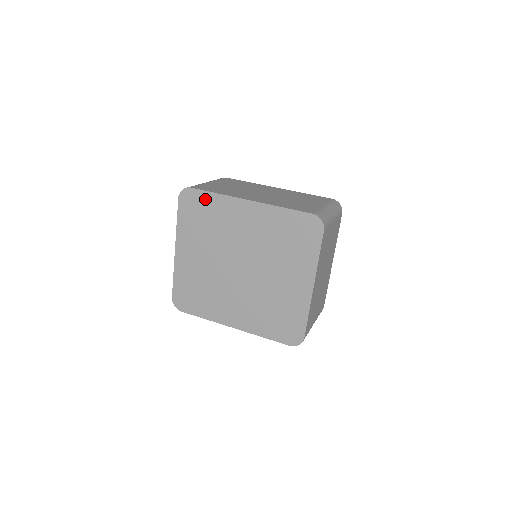
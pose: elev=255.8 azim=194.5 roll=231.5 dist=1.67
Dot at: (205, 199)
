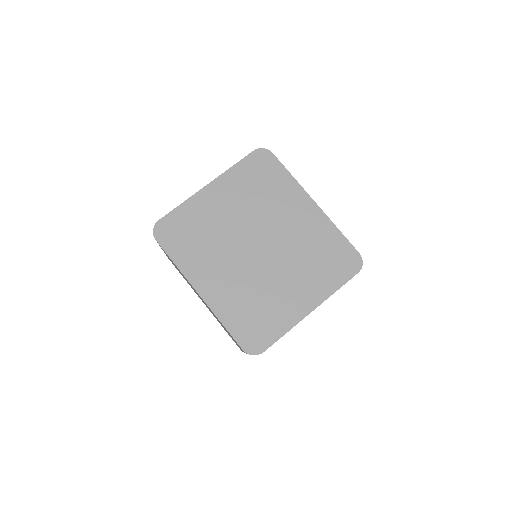
Dot at: (277, 171)
